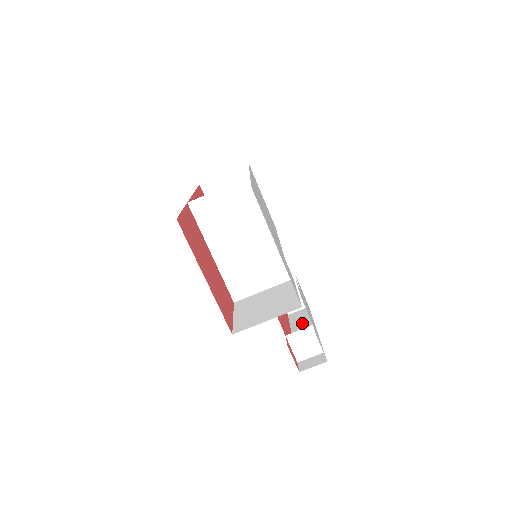
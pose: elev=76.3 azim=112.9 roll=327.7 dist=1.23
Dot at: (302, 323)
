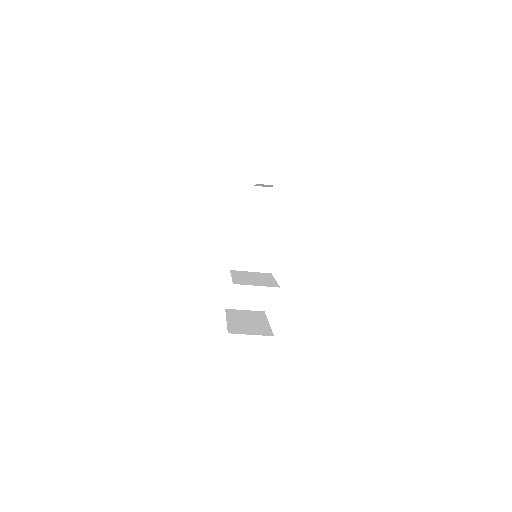
Dot at: occluded
